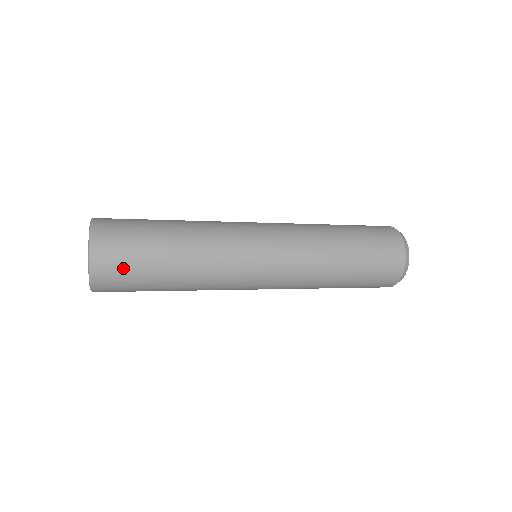
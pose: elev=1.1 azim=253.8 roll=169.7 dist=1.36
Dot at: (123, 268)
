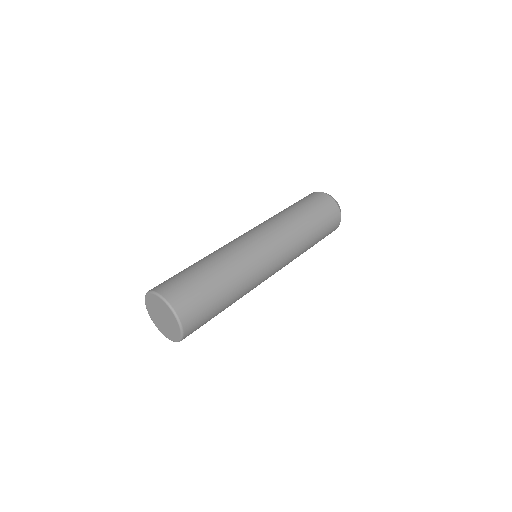
Dot at: occluded
